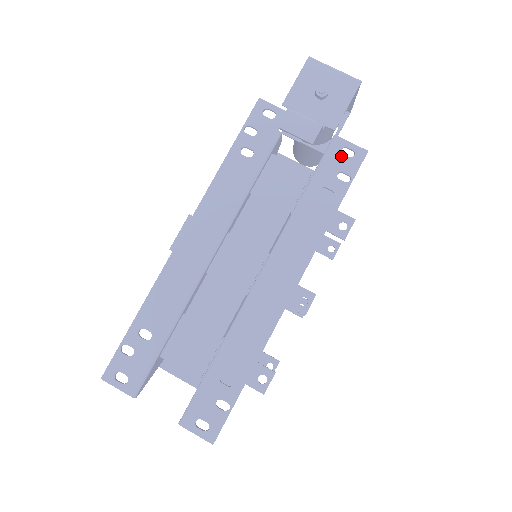
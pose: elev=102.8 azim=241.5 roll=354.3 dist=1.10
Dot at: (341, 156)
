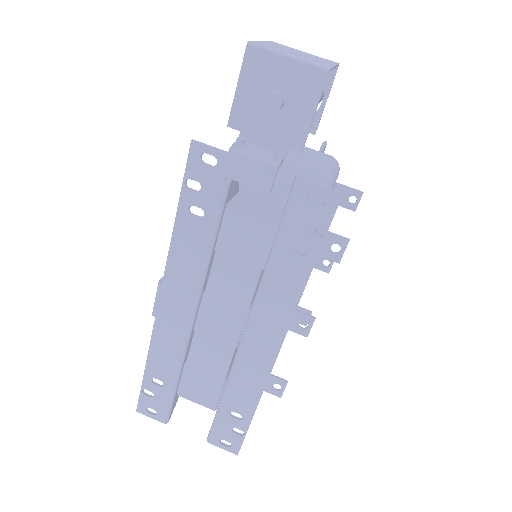
Dot at: (308, 205)
